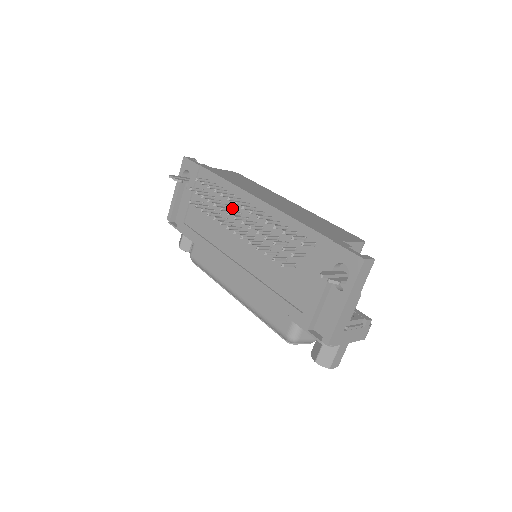
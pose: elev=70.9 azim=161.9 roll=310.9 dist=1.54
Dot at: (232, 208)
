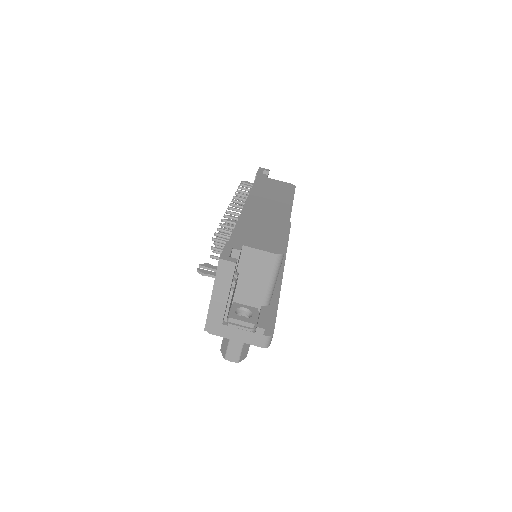
Dot at: occluded
